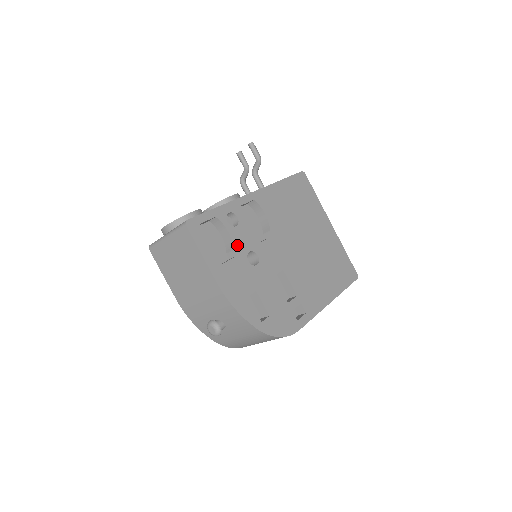
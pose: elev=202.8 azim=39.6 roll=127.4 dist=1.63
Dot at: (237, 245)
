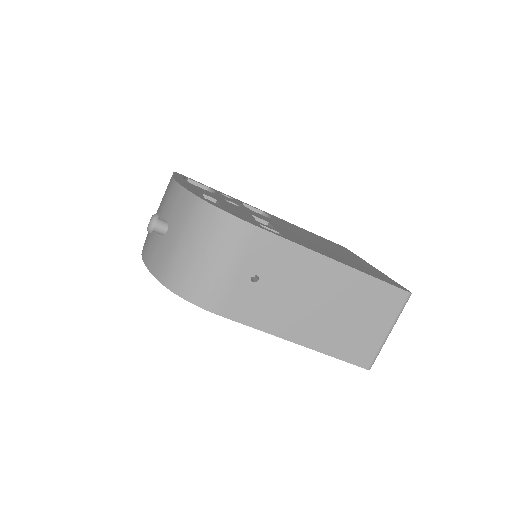
Dot at: (219, 195)
